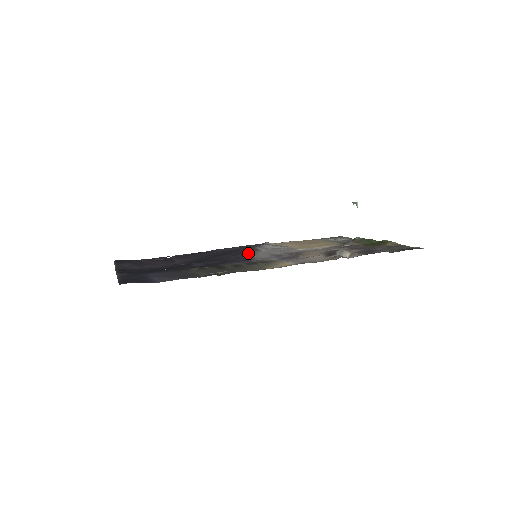
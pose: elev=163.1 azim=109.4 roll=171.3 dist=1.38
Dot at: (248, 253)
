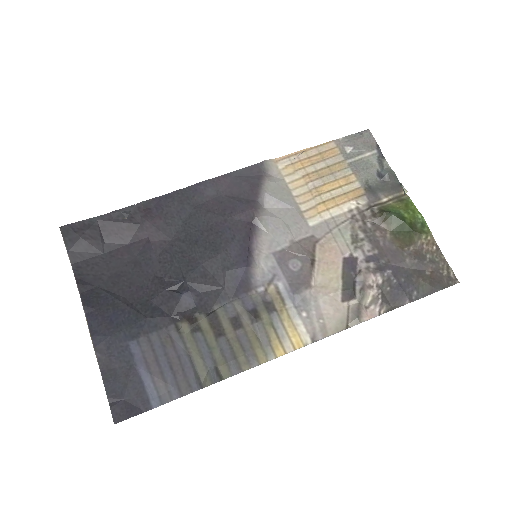
Dot at: (247, 262)
